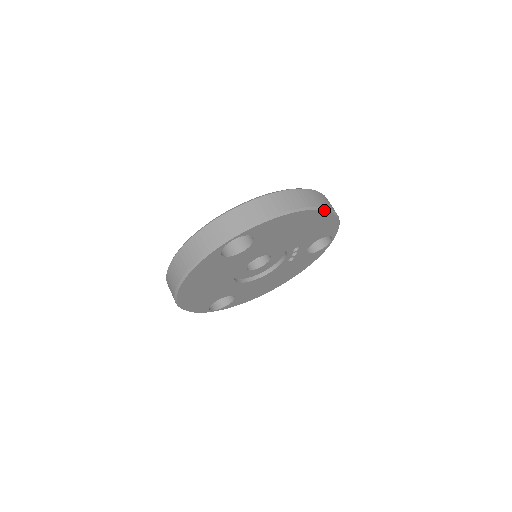
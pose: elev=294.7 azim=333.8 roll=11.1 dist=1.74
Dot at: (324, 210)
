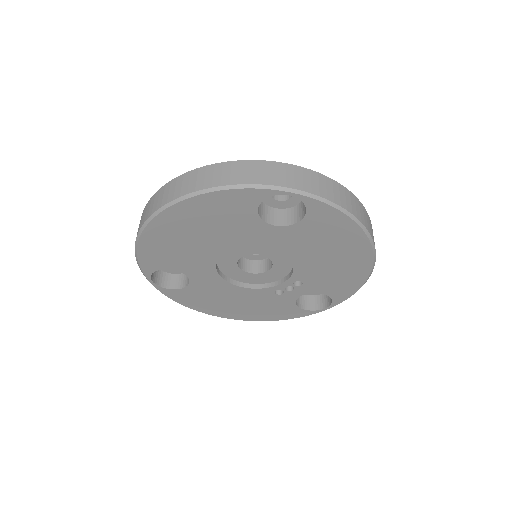
Dot at: (373, 258)
